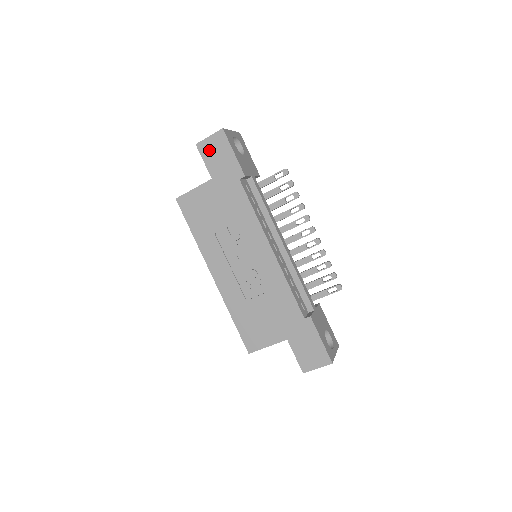
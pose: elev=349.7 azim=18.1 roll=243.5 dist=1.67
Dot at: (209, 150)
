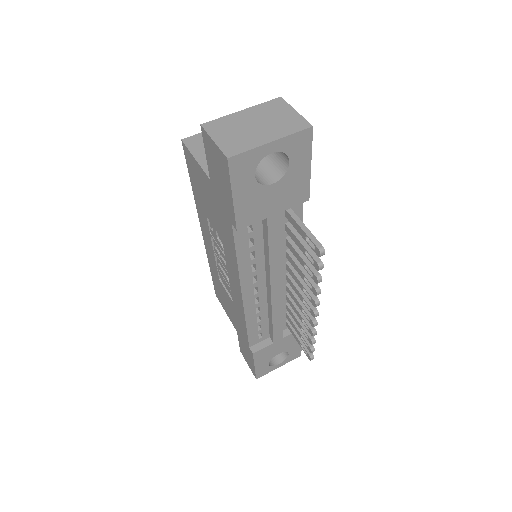
Dot at: (211, 153)
